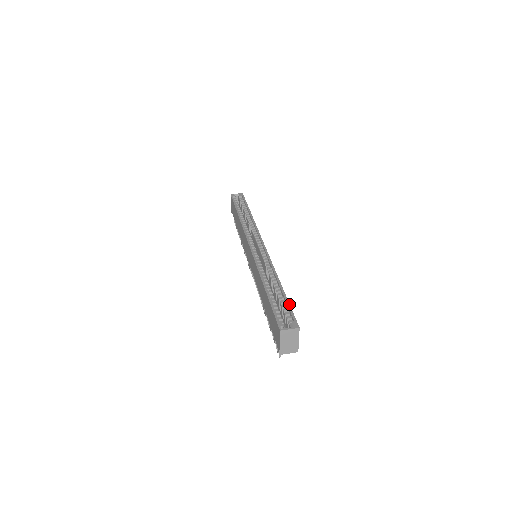
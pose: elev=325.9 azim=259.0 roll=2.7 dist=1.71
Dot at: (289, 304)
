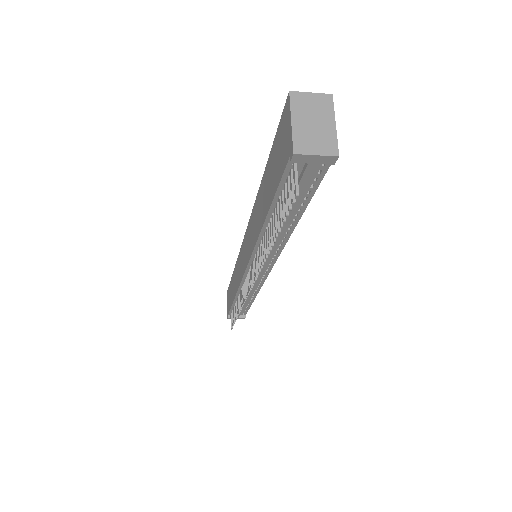
Dot at: occluded
